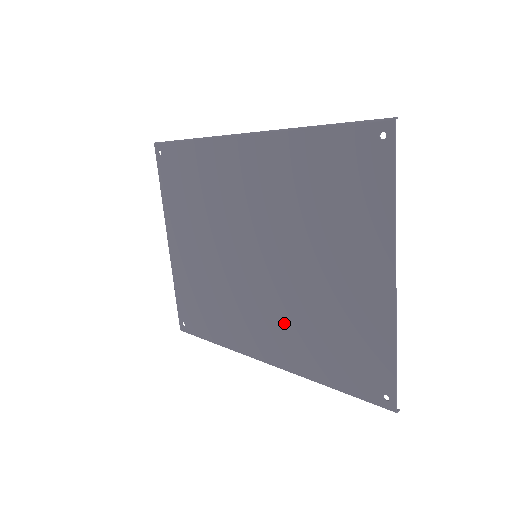
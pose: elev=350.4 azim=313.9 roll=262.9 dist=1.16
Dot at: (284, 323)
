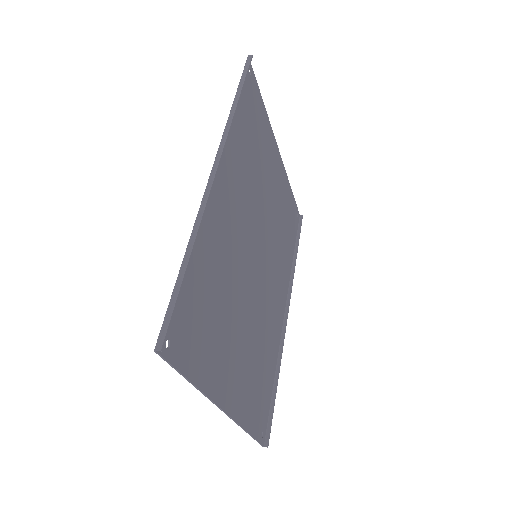
Dot at: (267, 316)
